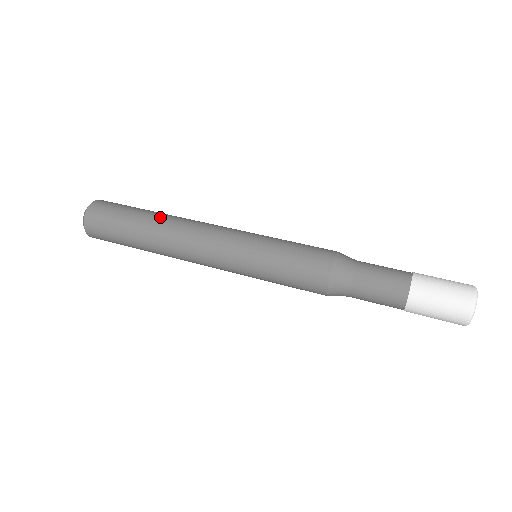
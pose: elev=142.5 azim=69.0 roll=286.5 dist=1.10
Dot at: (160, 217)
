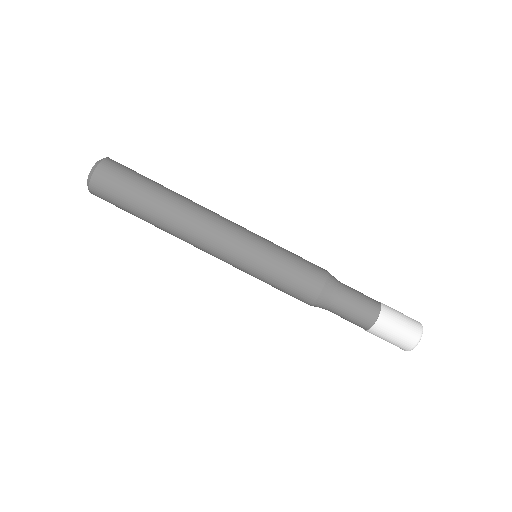
Dot at: (163, 219)
